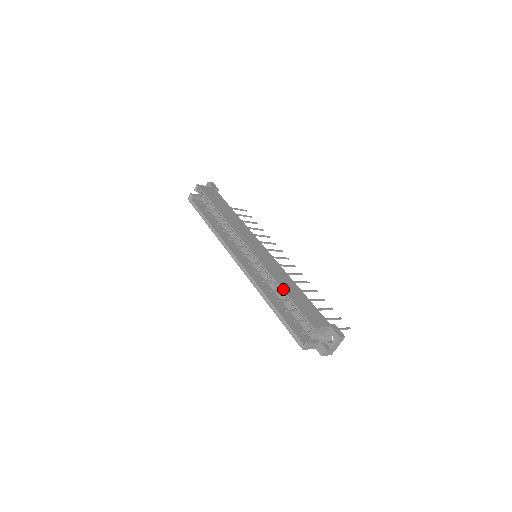
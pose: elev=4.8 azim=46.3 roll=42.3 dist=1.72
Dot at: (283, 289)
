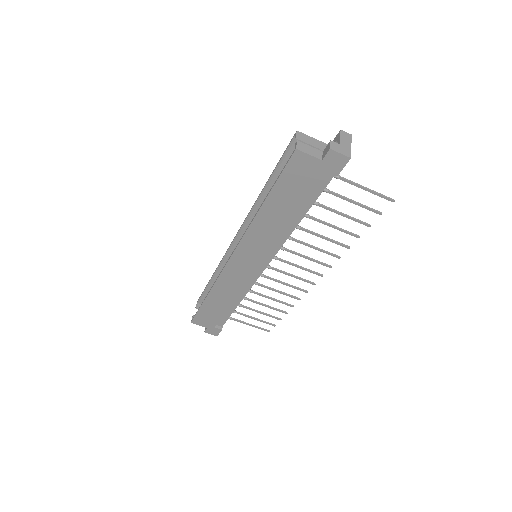
Dot at: (267, 183)
